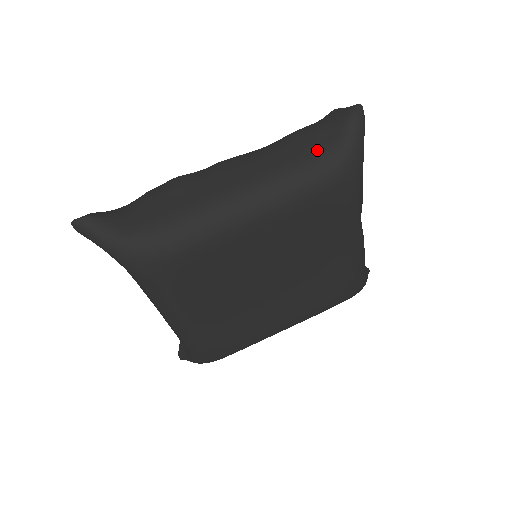
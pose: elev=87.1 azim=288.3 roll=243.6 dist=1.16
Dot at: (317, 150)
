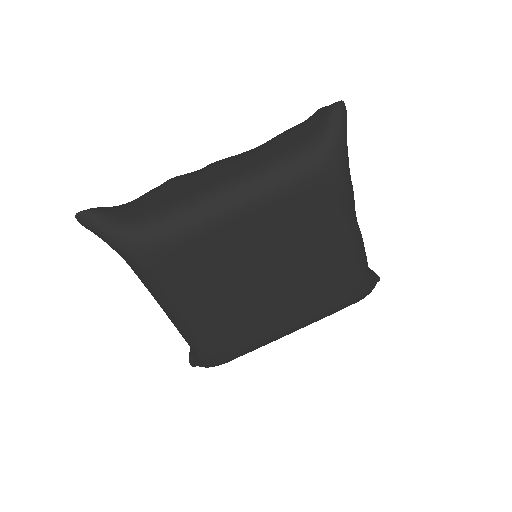
Dot at: (300, 144)
